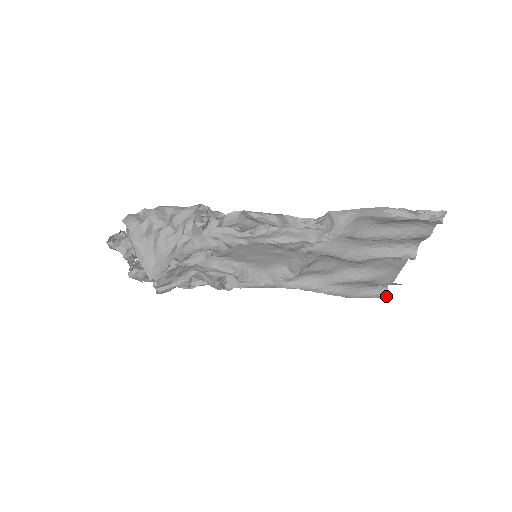
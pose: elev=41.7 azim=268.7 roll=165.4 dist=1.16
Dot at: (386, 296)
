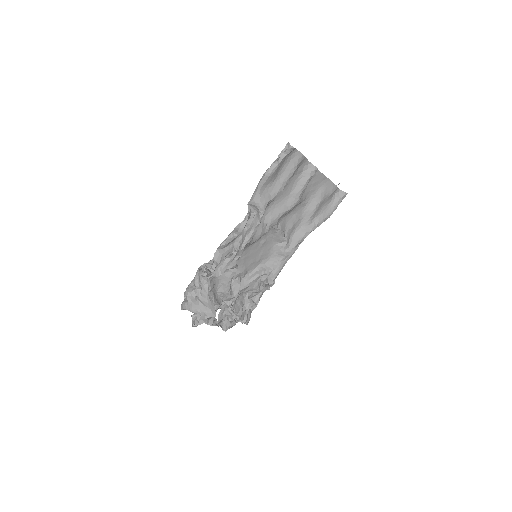
Dot at: (345, 194)
